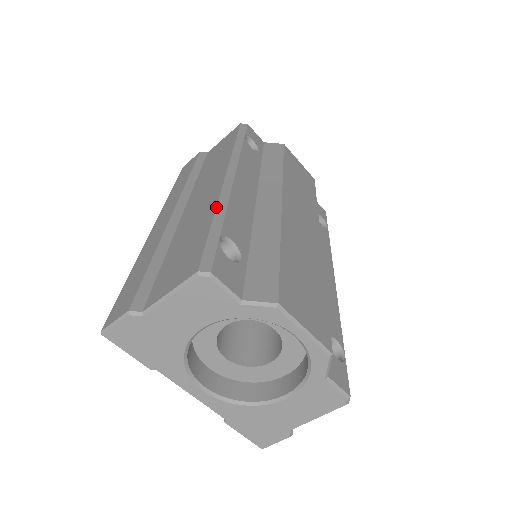
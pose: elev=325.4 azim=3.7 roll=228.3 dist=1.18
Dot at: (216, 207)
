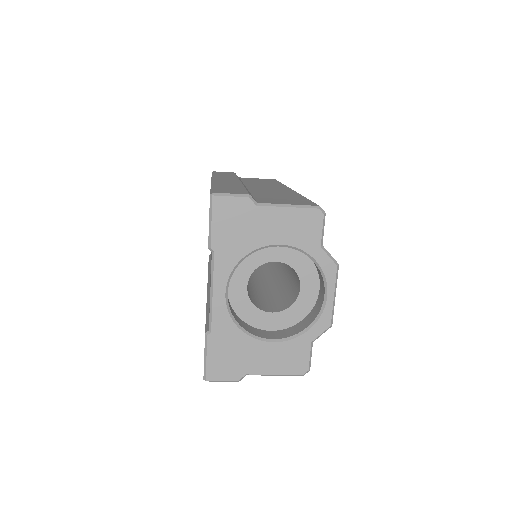
Dot at: (301, 195)
